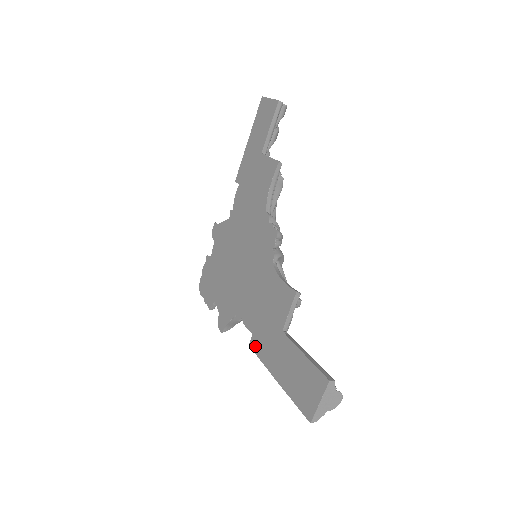
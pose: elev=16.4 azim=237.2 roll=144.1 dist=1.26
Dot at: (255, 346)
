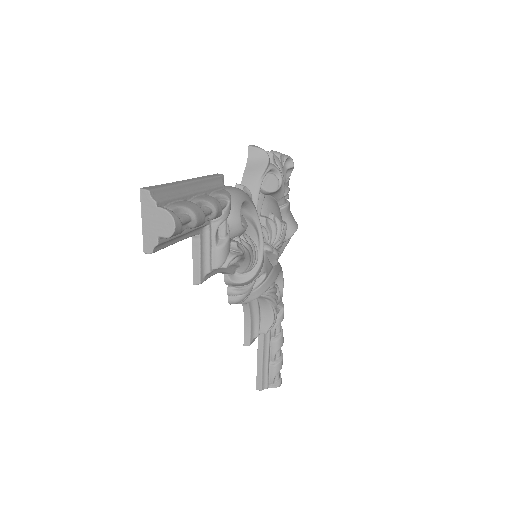
Dot at: occluded
